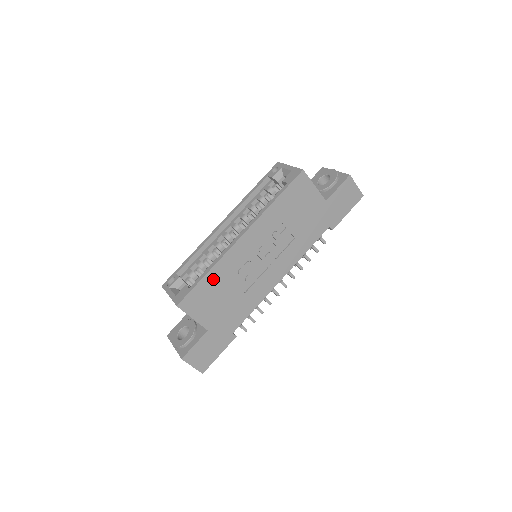
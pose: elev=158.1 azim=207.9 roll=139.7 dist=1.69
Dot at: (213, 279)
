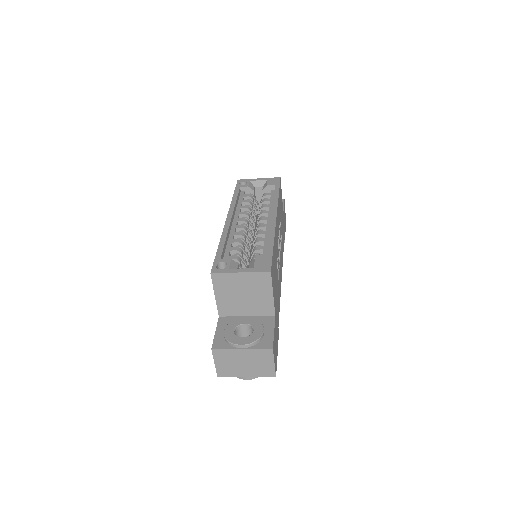
Dot at: (274, 252)
